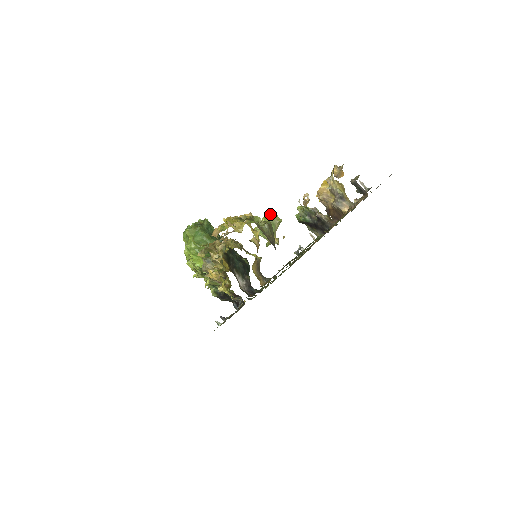
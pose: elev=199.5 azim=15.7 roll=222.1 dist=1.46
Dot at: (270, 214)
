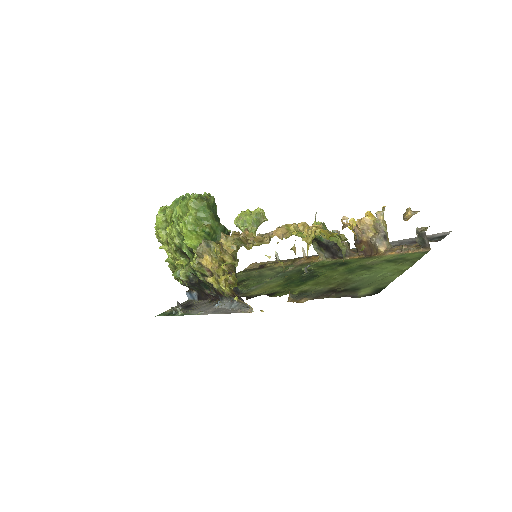
Dot at: (257, 209)
